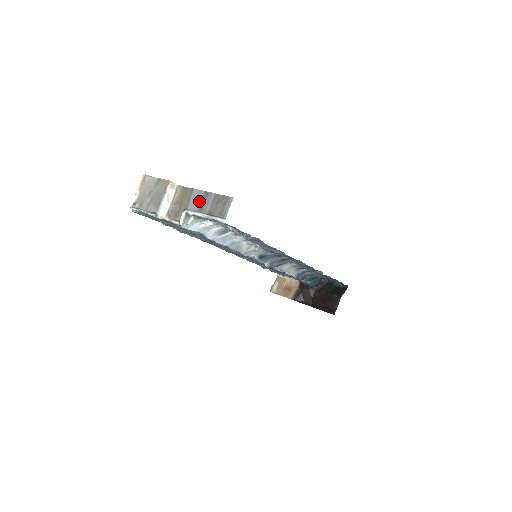
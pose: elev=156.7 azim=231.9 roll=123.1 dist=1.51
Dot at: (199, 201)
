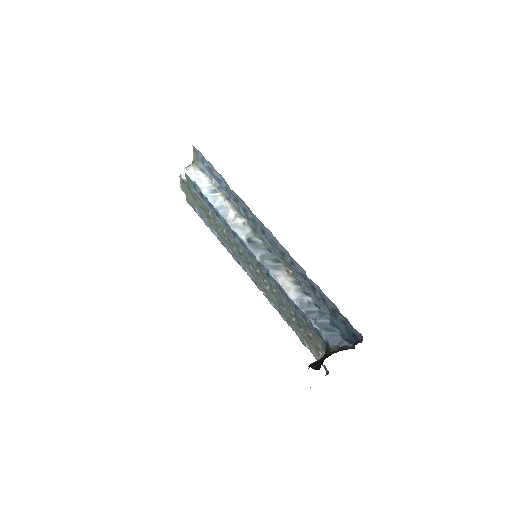
Dot at: occluded
